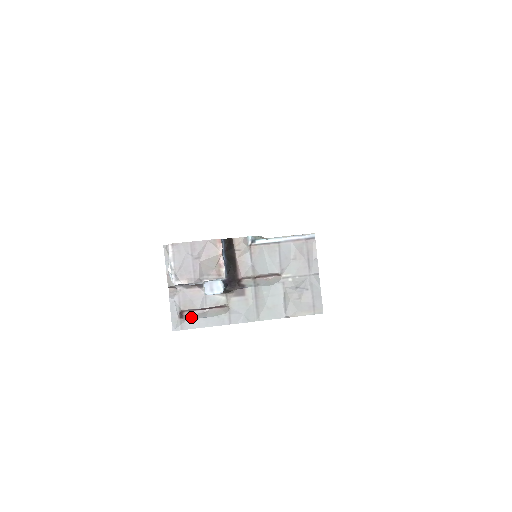
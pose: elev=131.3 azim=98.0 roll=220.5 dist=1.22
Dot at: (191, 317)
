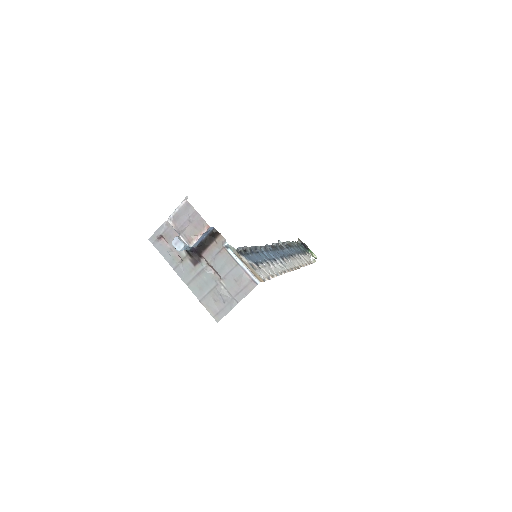
Dot at: (163, 244)
